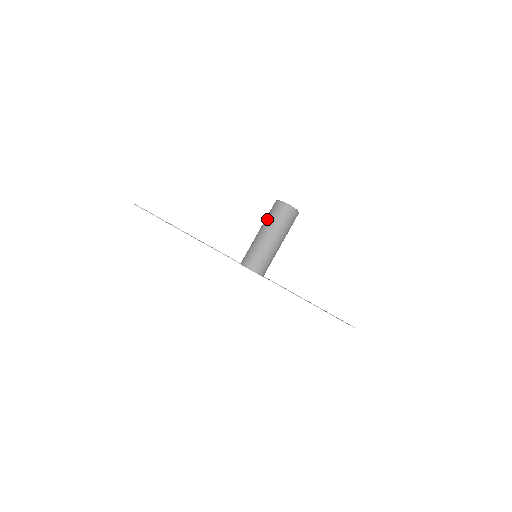
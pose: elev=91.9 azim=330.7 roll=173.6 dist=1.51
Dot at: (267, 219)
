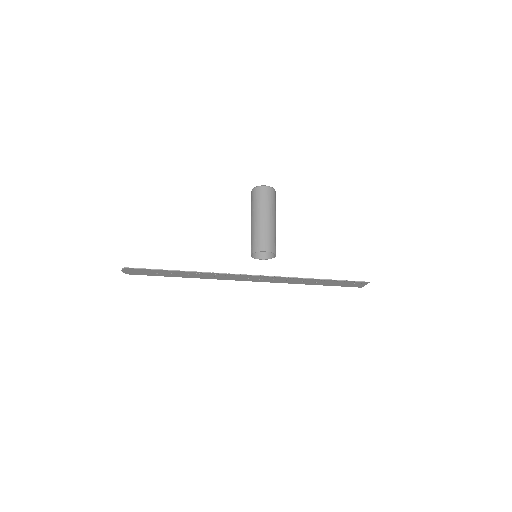
Dot at: (253, 206)
